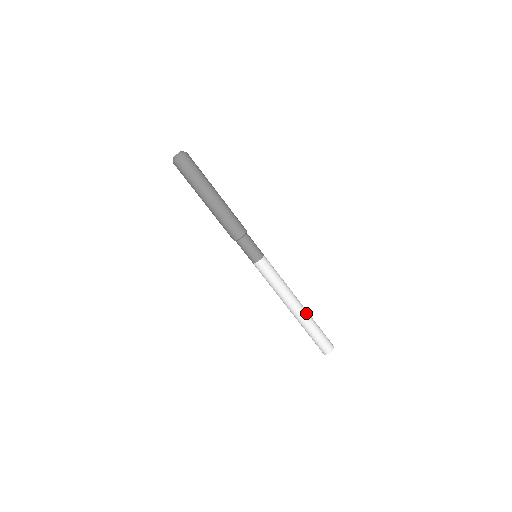
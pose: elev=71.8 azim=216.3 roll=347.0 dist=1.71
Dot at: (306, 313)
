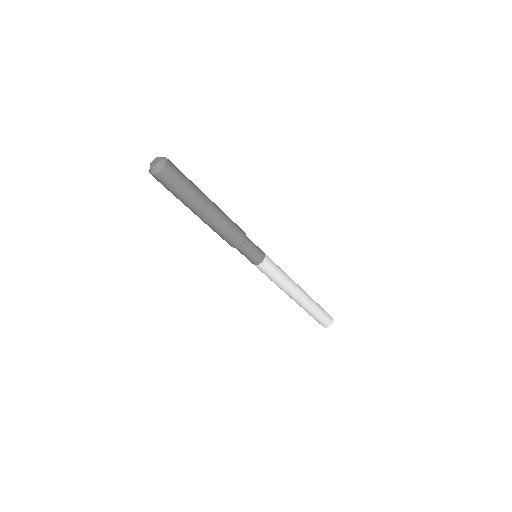
Dot at: (306, 302)
